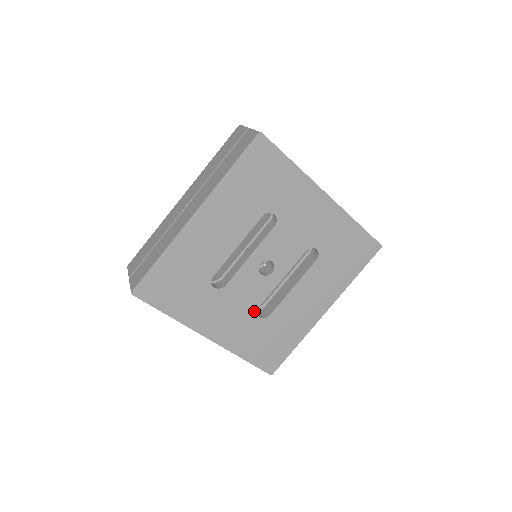
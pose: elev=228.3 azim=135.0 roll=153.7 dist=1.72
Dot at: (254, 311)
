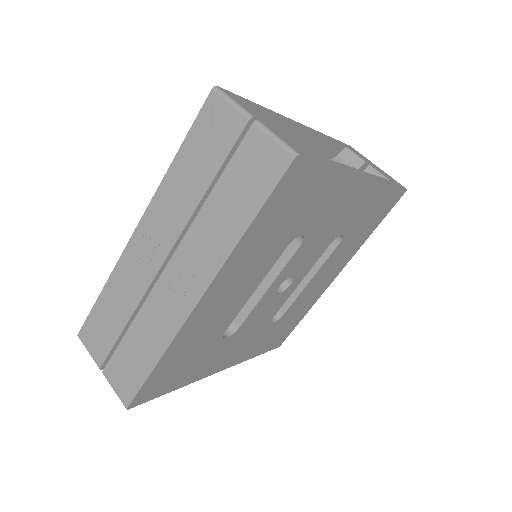
Dot at: (268, 323)
